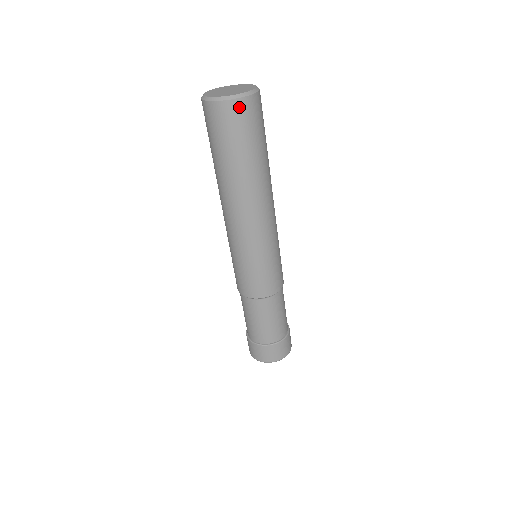
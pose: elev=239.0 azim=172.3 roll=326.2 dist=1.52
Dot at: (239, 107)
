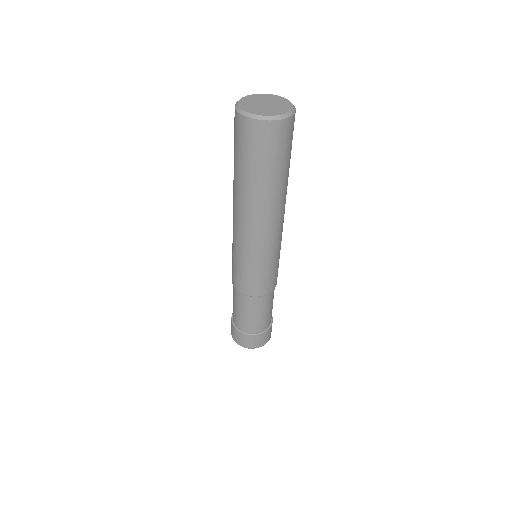
Dot at: (247, 125)
